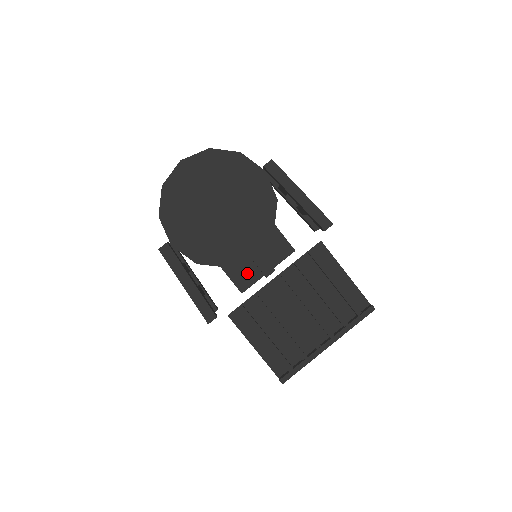
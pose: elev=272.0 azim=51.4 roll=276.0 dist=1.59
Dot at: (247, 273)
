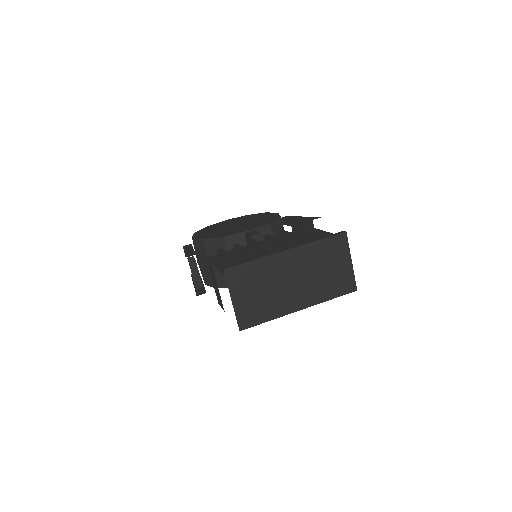
Dot at: occluded
